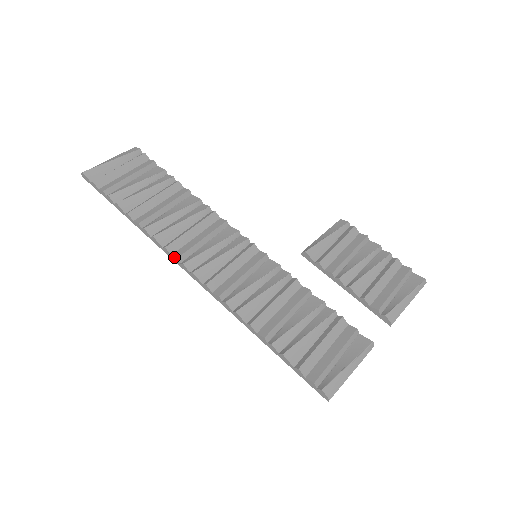
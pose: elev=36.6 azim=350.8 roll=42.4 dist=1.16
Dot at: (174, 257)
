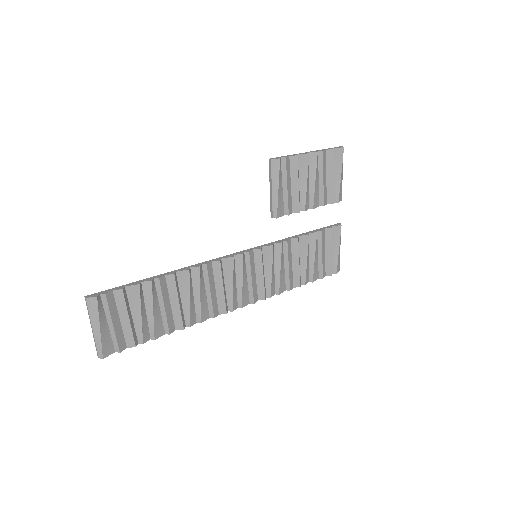
Dot at: occluded
